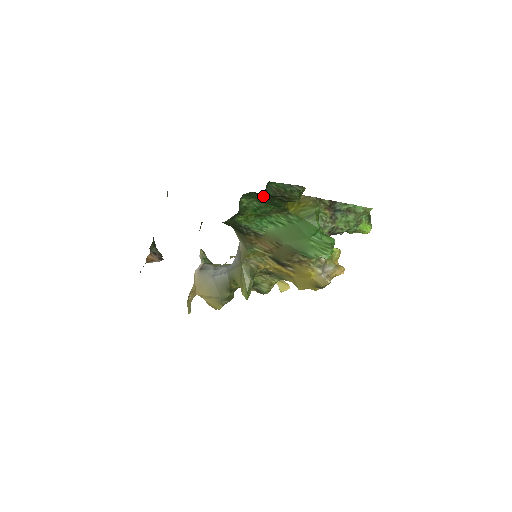
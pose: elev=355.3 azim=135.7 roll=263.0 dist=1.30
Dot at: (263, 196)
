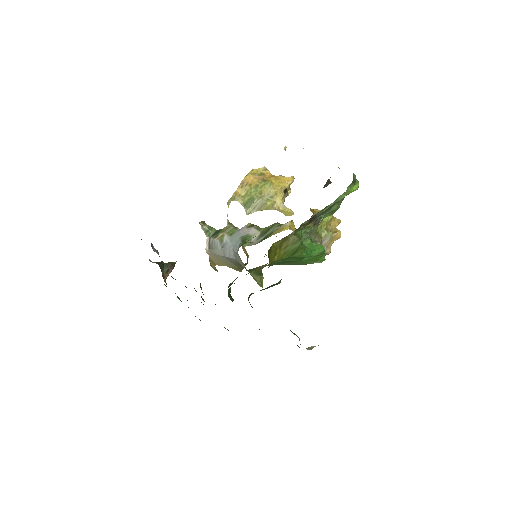
Dot at: occluded
